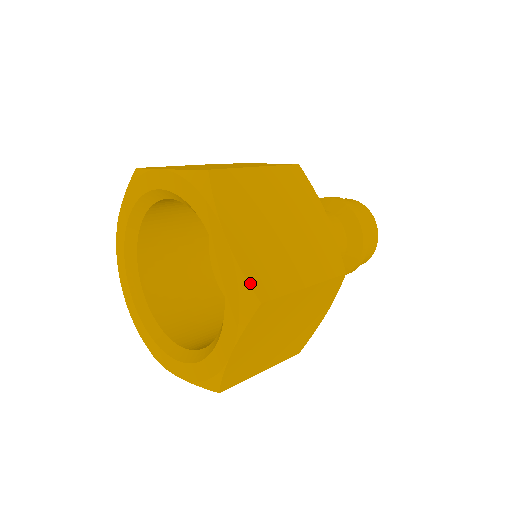
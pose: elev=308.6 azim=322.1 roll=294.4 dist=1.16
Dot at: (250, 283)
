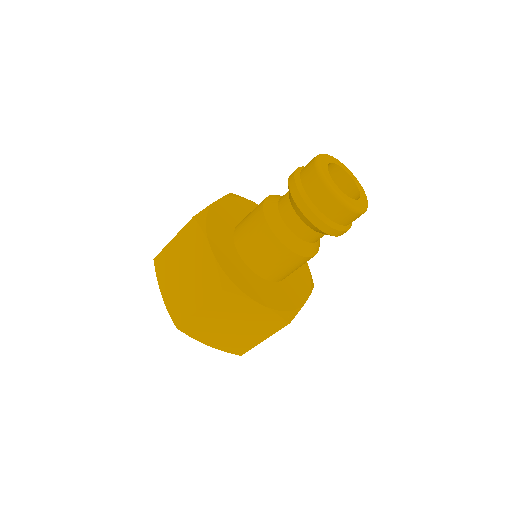
Dot at: occluded
